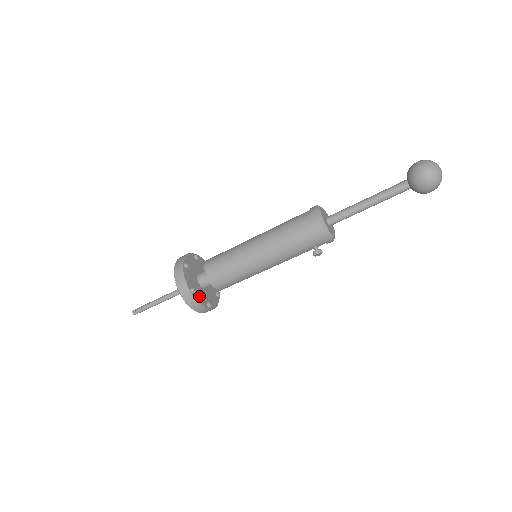
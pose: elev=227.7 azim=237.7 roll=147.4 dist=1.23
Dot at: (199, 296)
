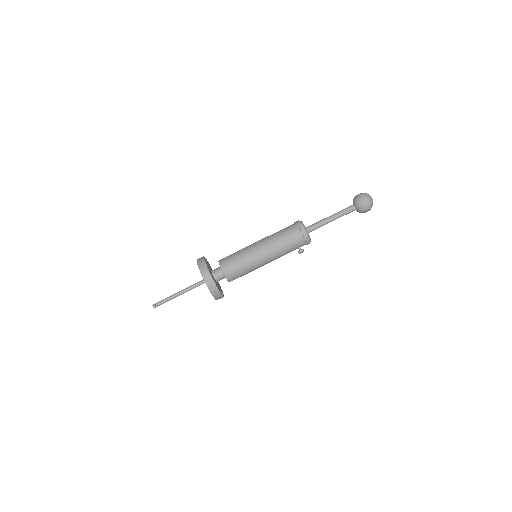
Dot at: (218, 287)
